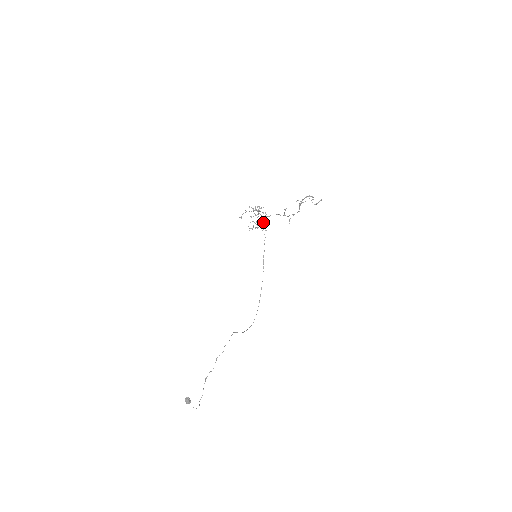
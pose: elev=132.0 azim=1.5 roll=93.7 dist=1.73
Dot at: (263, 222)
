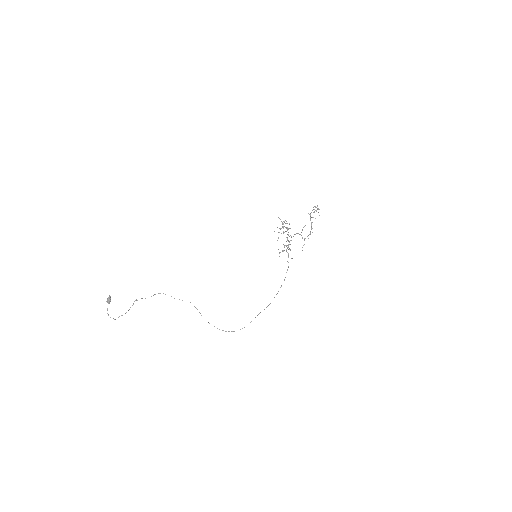
Dot at: occluded
